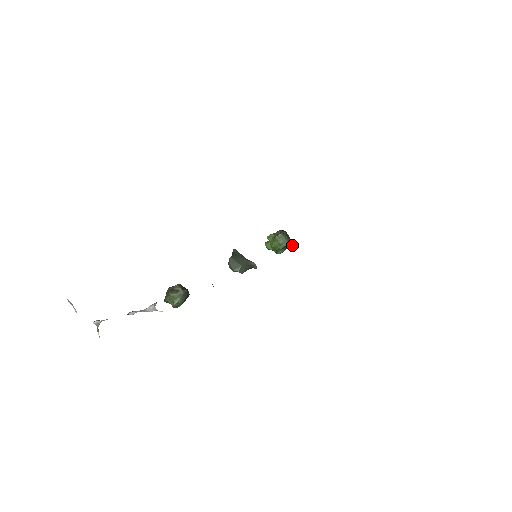
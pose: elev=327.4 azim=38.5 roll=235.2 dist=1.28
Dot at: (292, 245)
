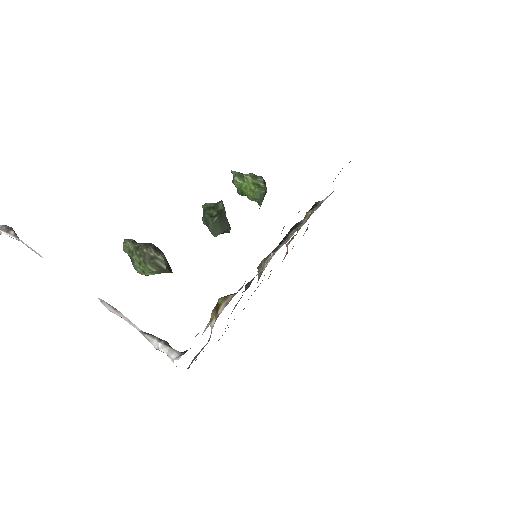
Dot at: occluded
